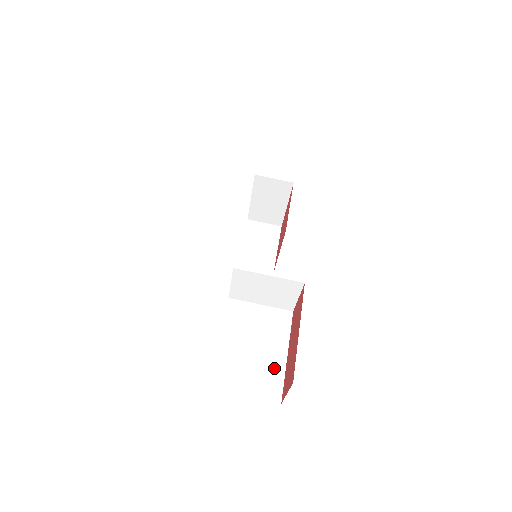
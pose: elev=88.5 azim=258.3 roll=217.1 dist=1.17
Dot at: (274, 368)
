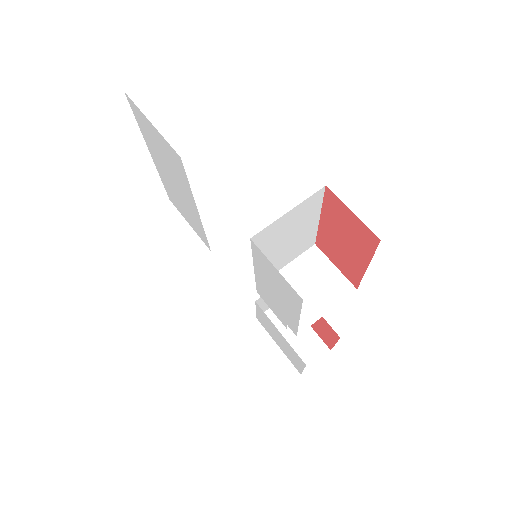
Dot at: occluded
